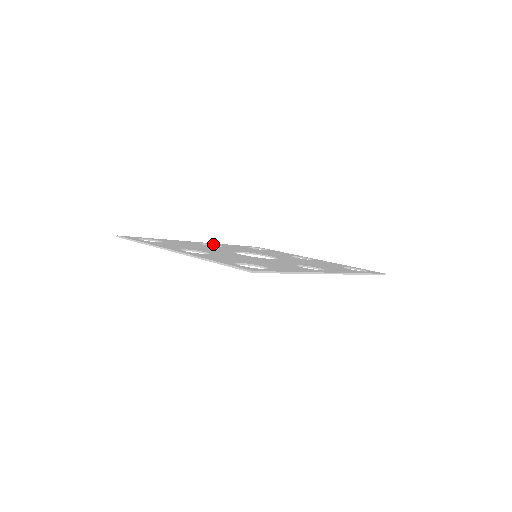
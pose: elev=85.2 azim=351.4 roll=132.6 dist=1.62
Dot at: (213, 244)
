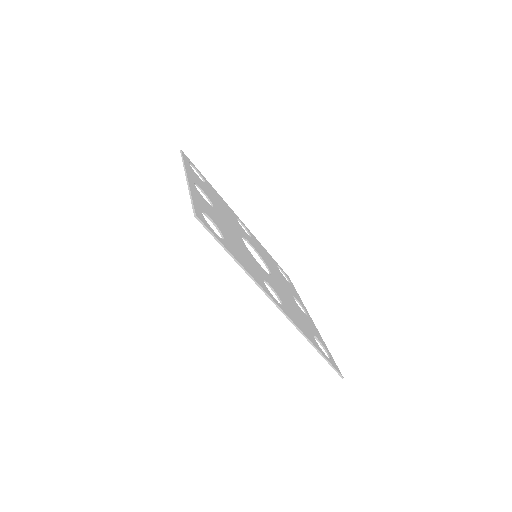
Dot at: occluded
